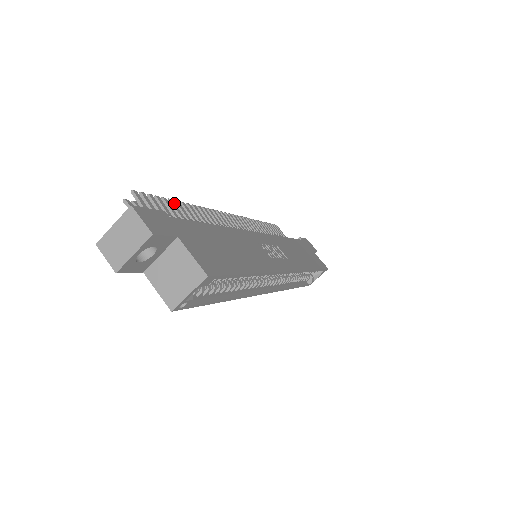
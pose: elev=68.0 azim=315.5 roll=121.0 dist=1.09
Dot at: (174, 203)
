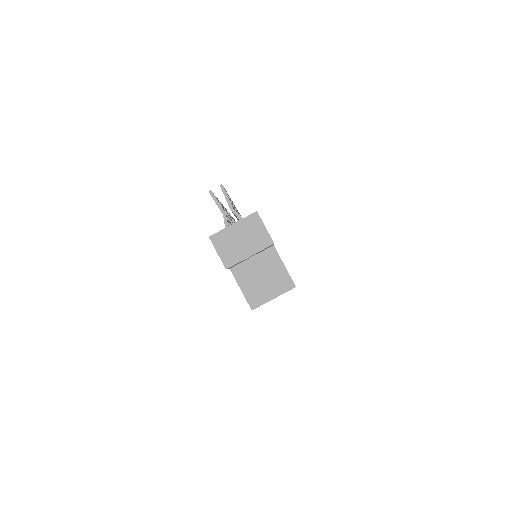
Dot at: occluded
